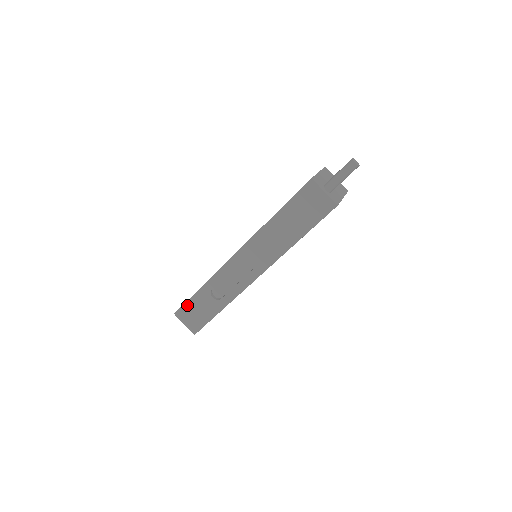
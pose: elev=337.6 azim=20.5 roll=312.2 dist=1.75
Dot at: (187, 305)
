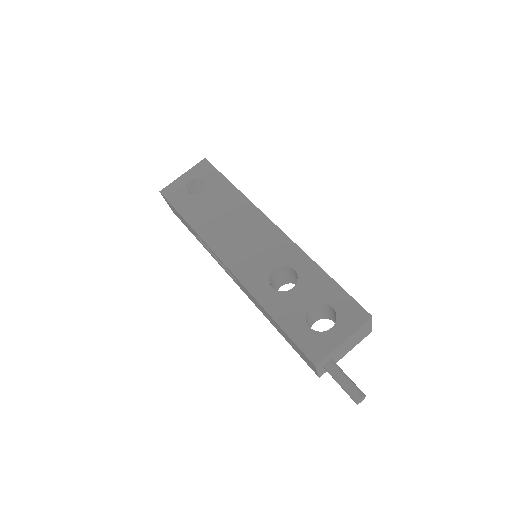
Dot at: (173, 207)
